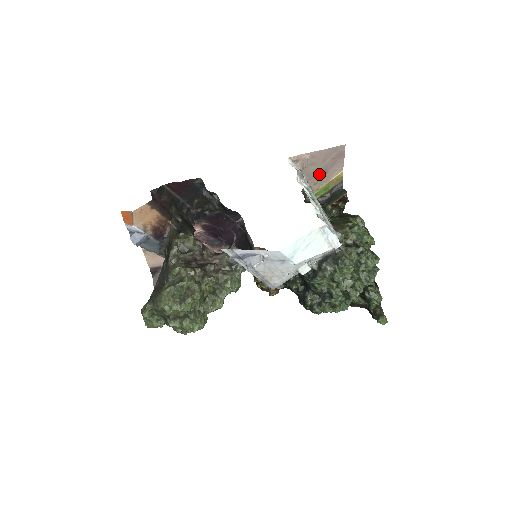
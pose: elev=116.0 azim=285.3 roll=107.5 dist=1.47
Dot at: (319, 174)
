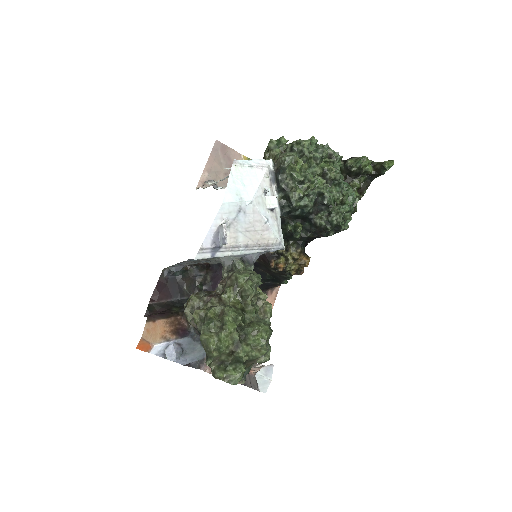
Dot at: occluded
